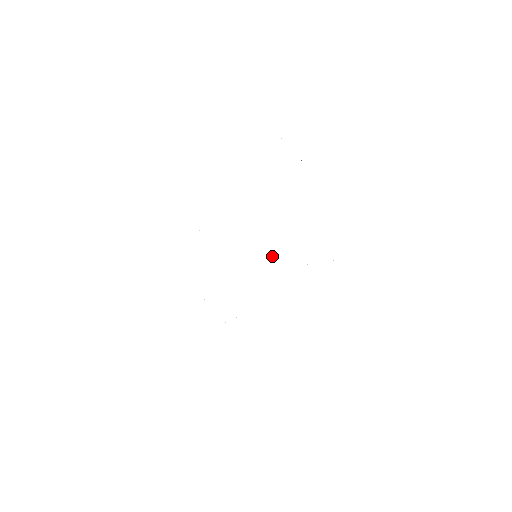
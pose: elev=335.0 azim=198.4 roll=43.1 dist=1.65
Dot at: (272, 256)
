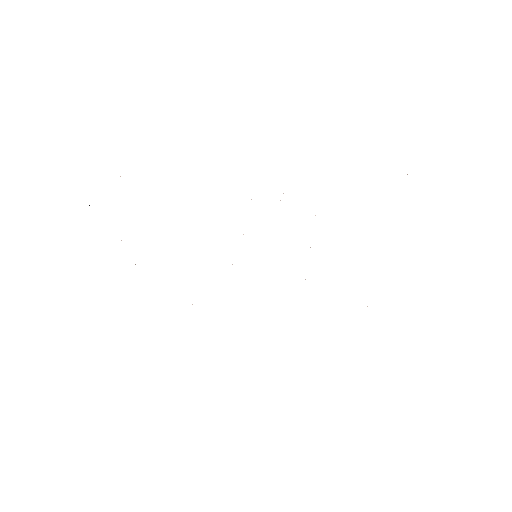
Dot at: occluded
